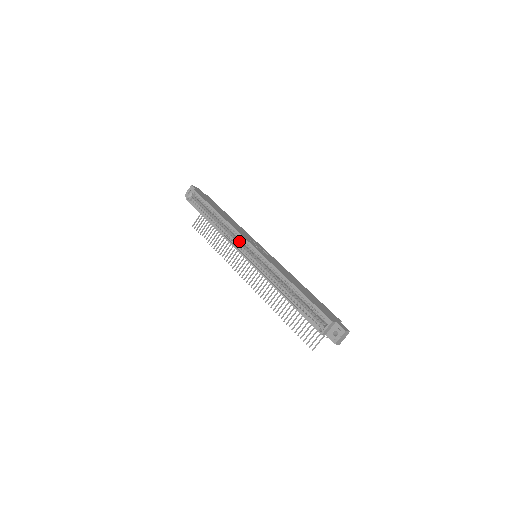
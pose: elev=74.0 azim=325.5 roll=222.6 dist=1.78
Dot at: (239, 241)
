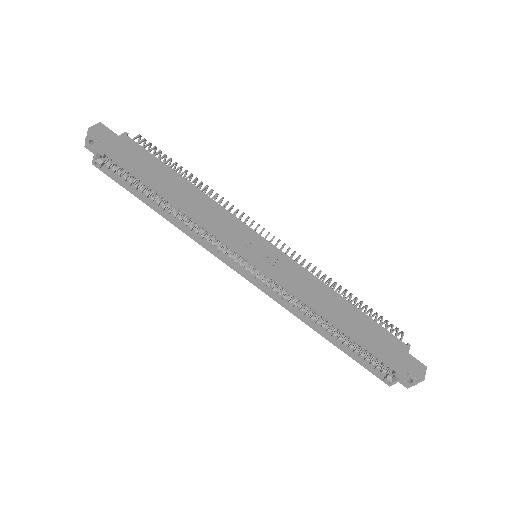
Dot at: occluded
